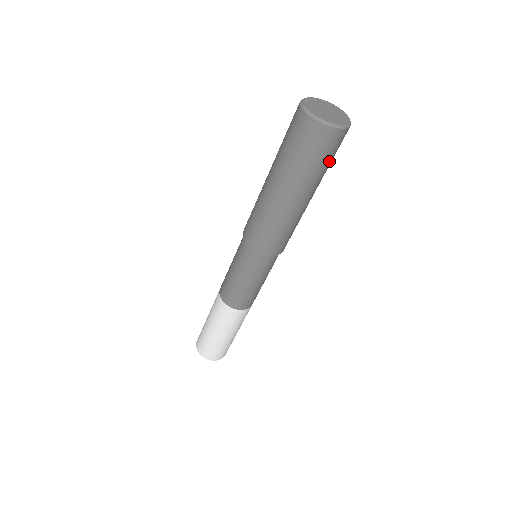
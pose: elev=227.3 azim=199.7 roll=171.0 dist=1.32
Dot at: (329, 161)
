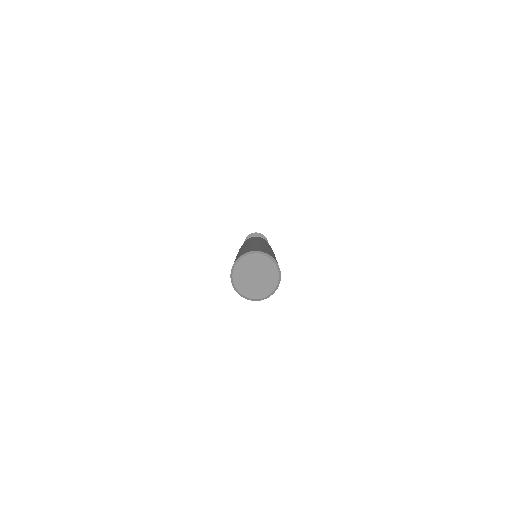
Dot at: occluded
